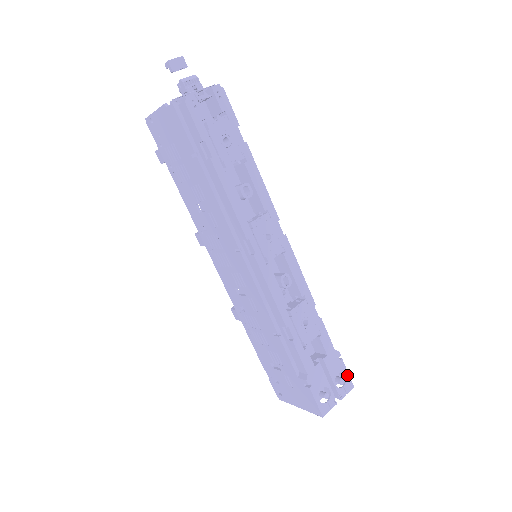
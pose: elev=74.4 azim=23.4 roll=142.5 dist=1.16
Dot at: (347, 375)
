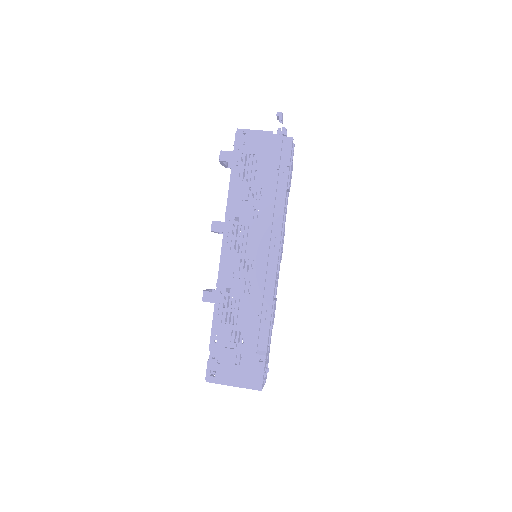
Dot at: occluded
